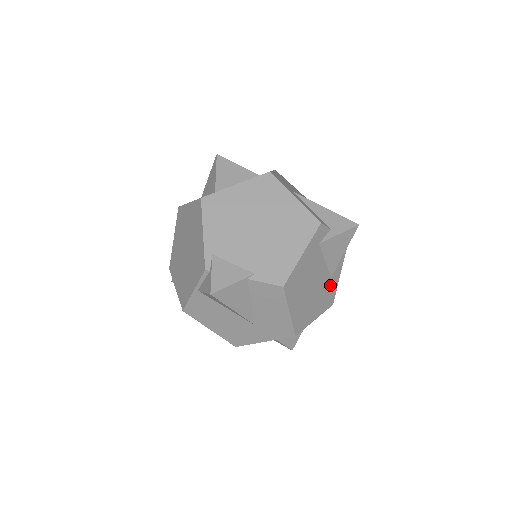
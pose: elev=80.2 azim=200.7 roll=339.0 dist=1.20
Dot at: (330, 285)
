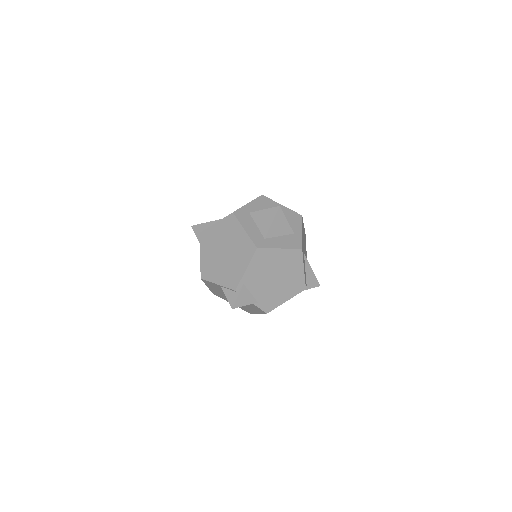
Dot at: occluded
